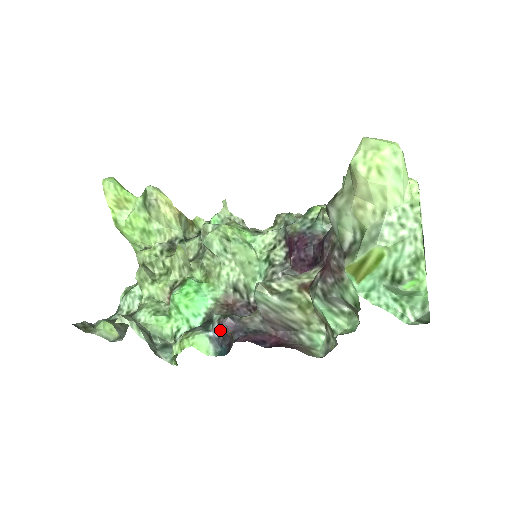
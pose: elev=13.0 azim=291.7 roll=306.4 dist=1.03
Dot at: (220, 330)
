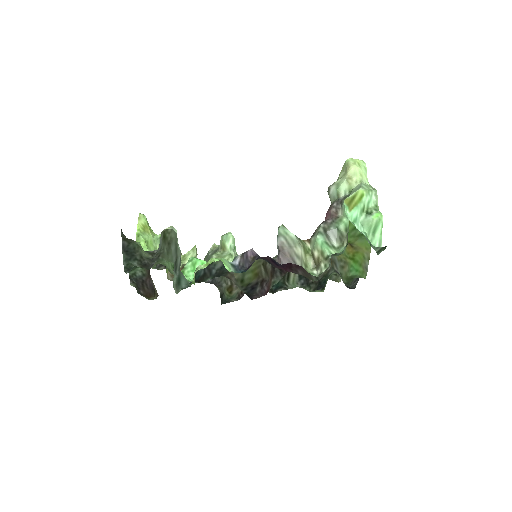
Dot at: (243, 258)
